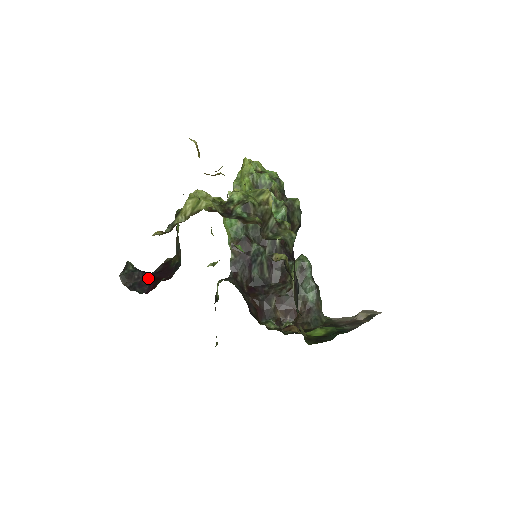
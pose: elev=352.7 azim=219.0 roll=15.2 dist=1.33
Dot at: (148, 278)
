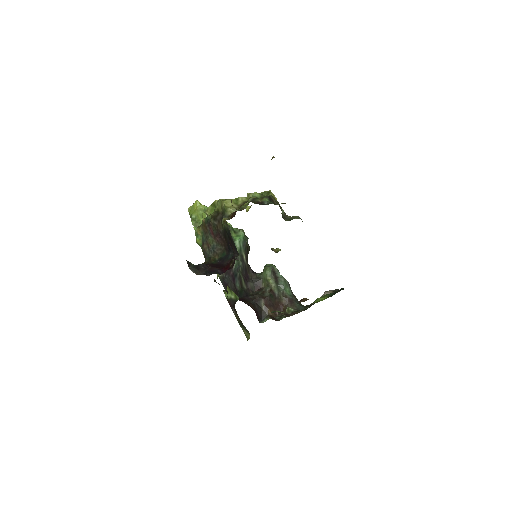
Dot at: (212, 267)
